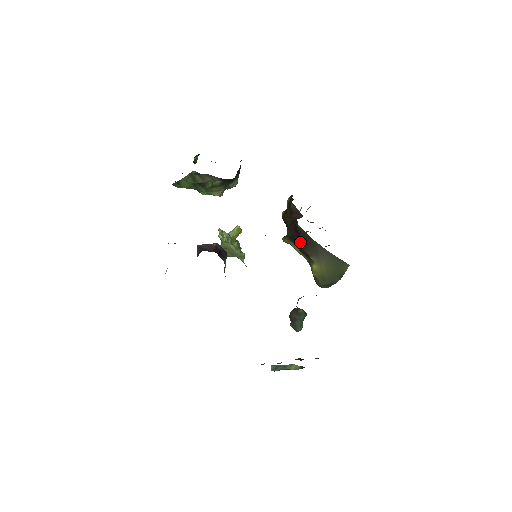
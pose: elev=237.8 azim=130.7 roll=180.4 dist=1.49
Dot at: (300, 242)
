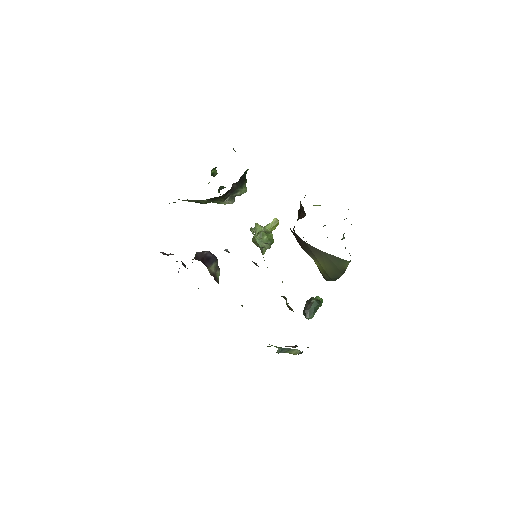
Dot at: (298, 242)
